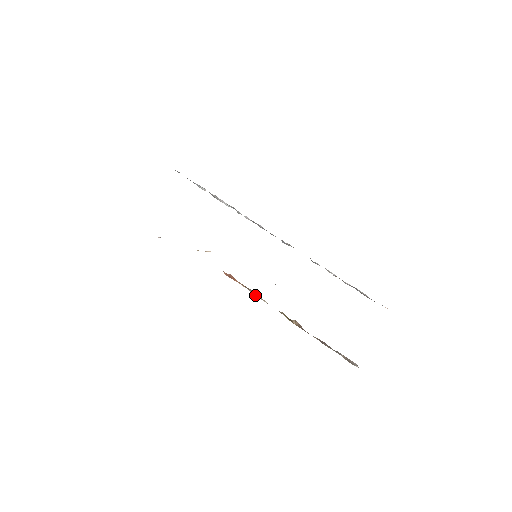
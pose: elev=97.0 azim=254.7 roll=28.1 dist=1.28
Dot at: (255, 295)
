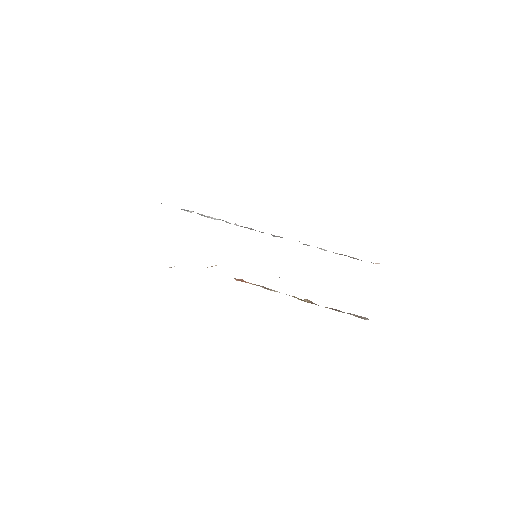
Dot at: (267, 289)
